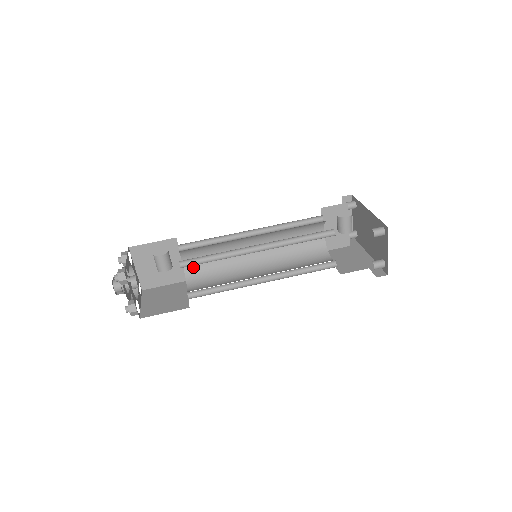
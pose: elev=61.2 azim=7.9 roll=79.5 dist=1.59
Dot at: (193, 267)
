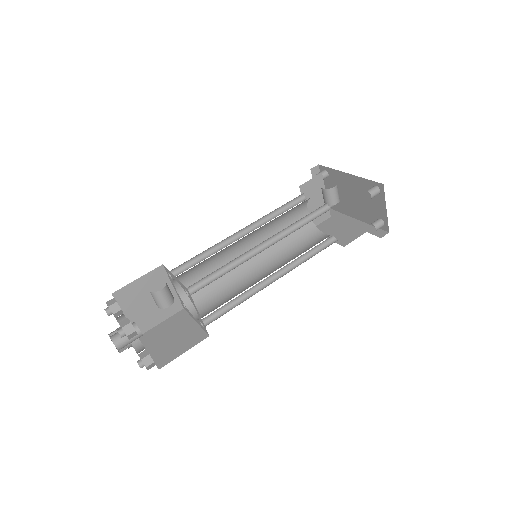
Dot at: occluded
